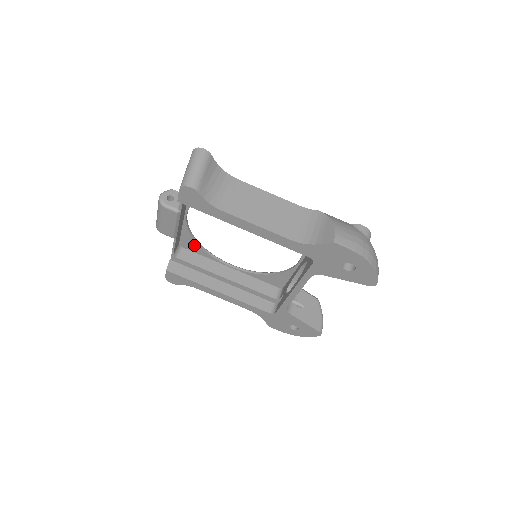
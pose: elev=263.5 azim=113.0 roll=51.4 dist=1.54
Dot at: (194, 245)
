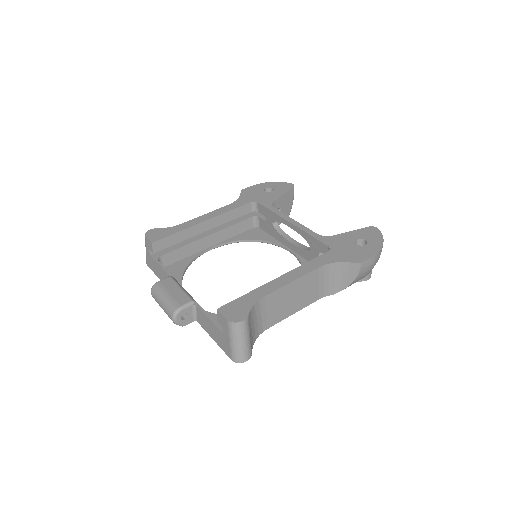
Dot at: occluded
